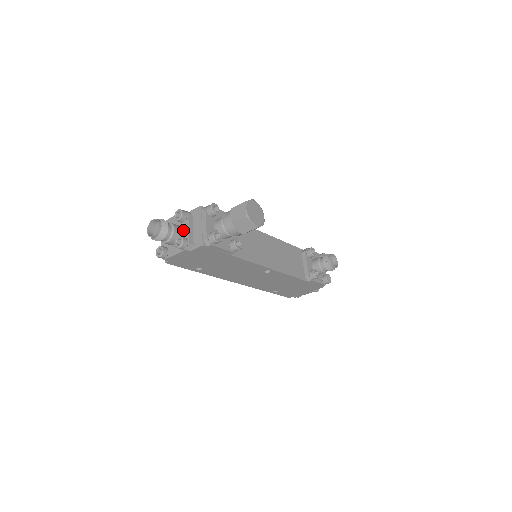
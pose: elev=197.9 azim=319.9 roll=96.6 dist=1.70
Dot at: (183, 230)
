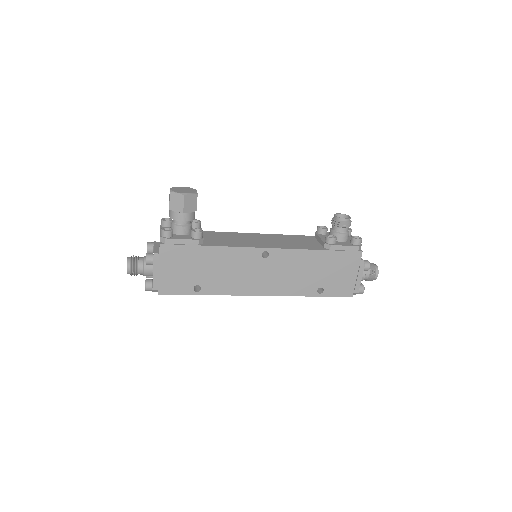
Dot at: occluded
